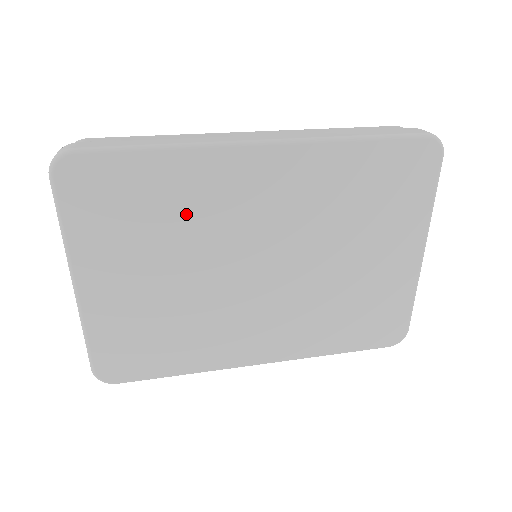
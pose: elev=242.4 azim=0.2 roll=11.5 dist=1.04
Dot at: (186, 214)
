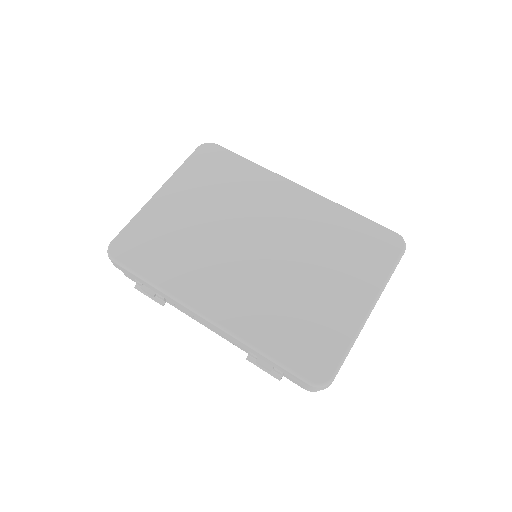
Dot at: (240, 193)
